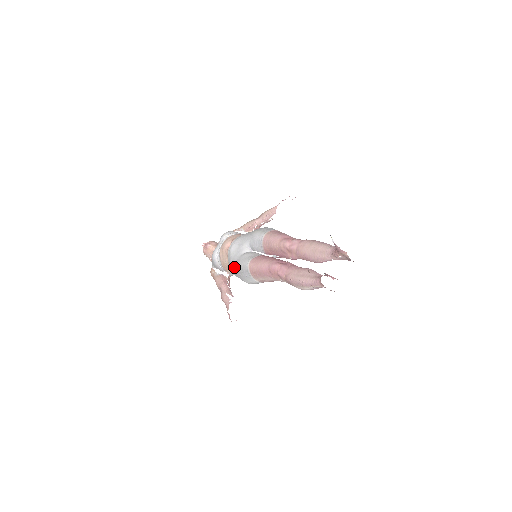
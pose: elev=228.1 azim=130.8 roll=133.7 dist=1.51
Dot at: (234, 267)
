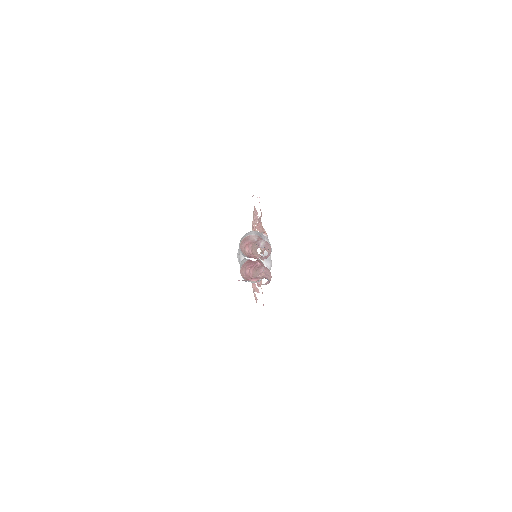
Dot at: occluded
